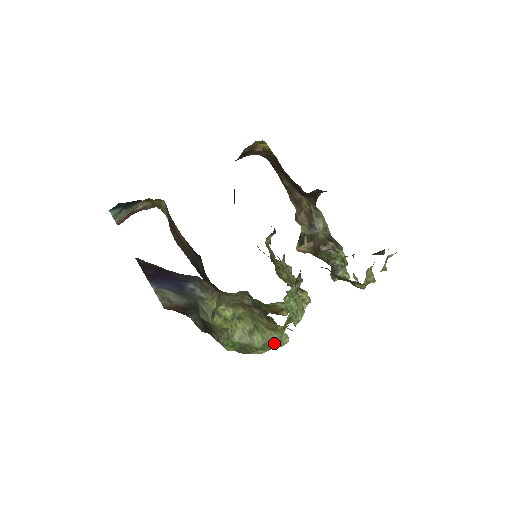
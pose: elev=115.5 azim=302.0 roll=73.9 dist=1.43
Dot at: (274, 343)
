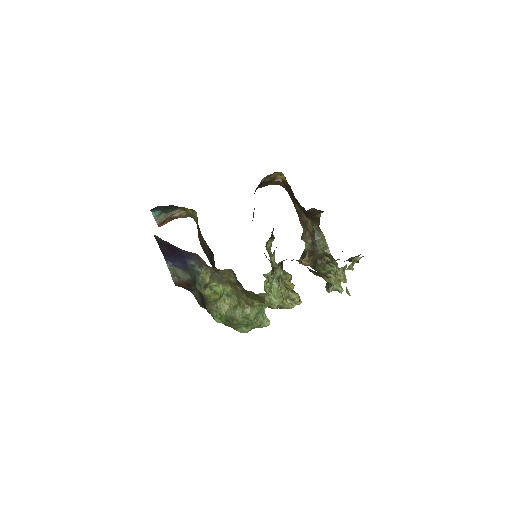
Dot at: (251, 317)
